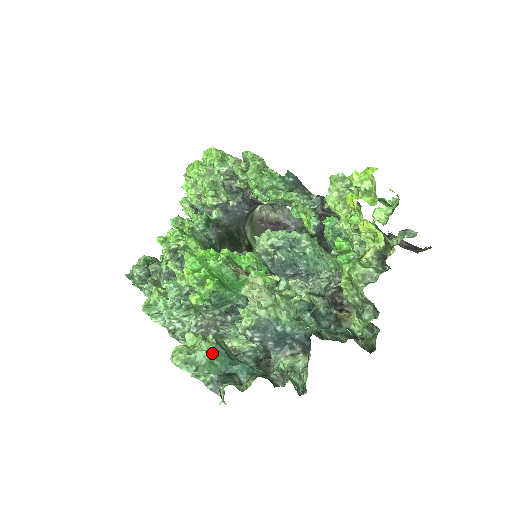
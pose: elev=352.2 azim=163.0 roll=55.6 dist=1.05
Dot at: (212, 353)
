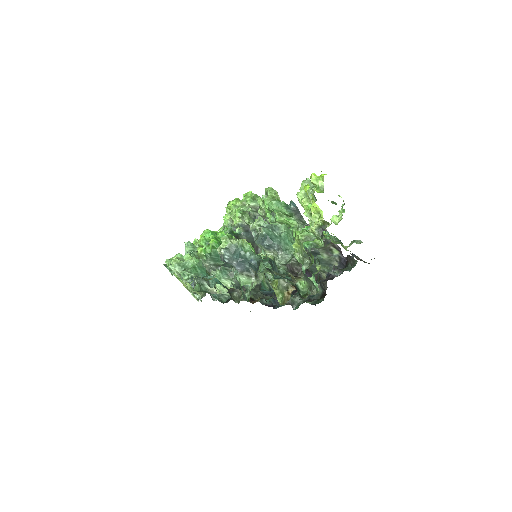
Dot at: (197, 264)
